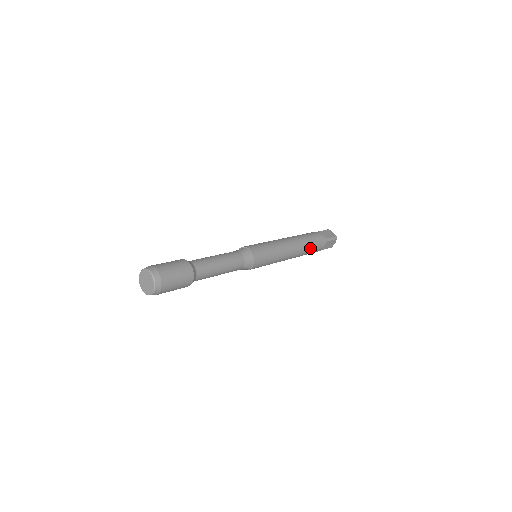
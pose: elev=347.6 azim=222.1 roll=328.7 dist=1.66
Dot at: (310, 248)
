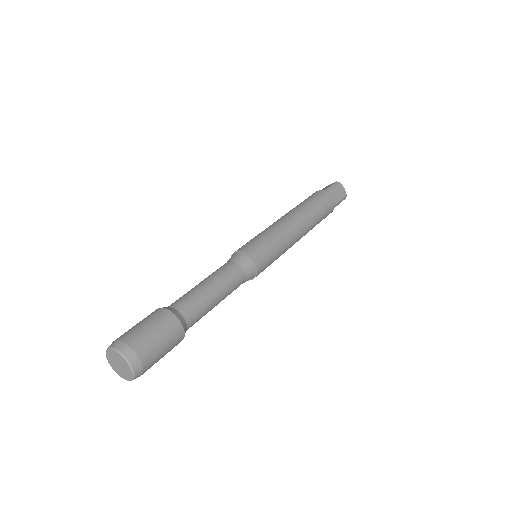
Dot at: occluded
